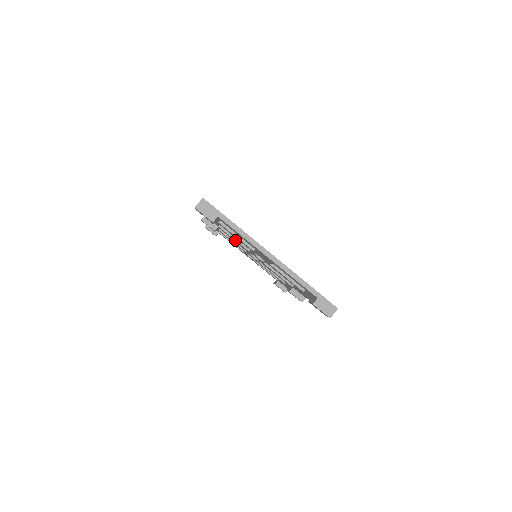
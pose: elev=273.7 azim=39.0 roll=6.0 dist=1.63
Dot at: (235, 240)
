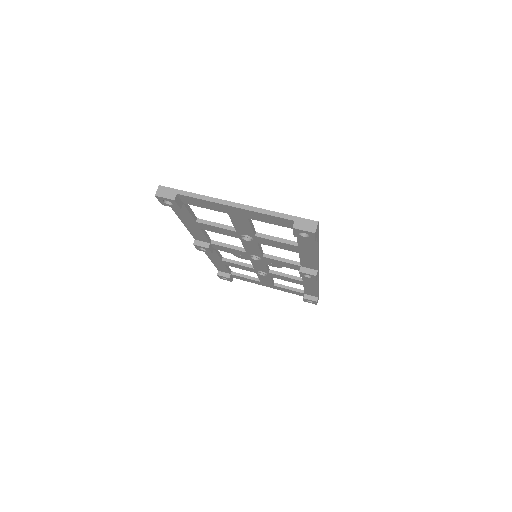
Dot at: (229, 248)
